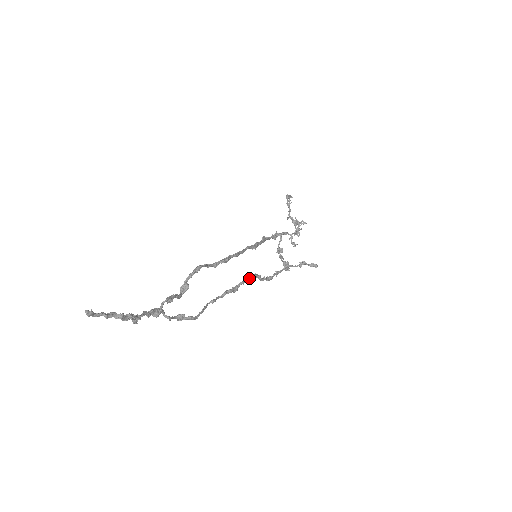
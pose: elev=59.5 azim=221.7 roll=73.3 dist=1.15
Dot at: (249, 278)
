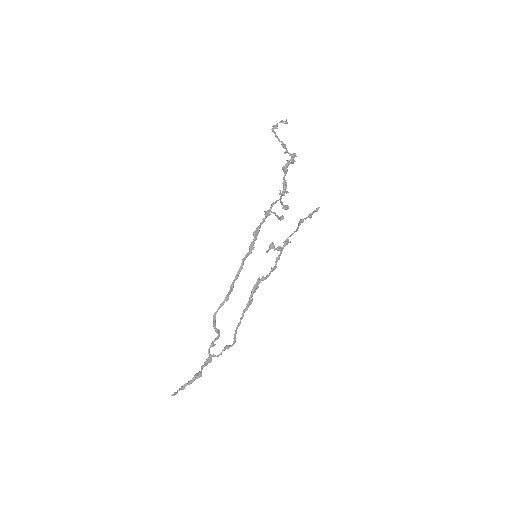
Dot at: (254, 289)
